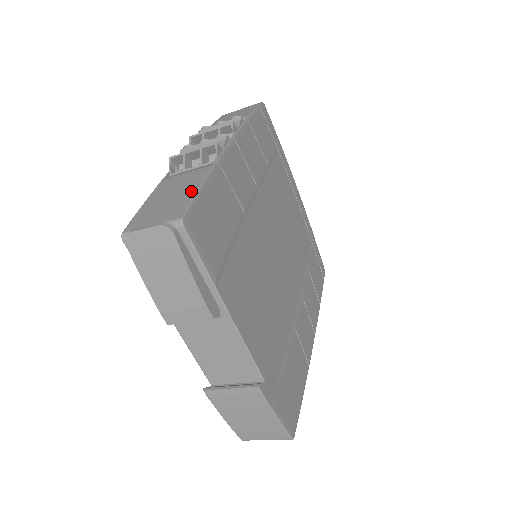
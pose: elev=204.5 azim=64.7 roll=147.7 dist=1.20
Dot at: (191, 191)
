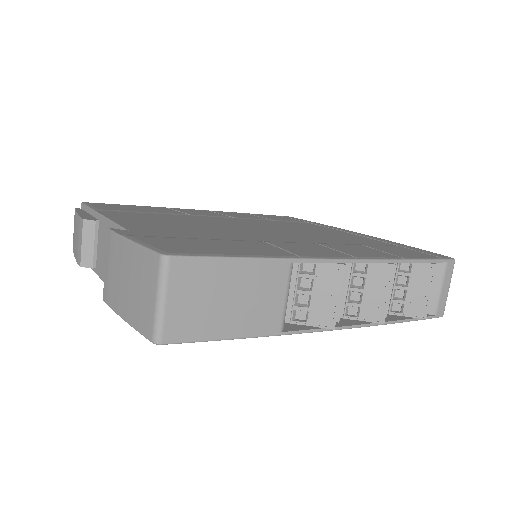
Dot at: occluded
